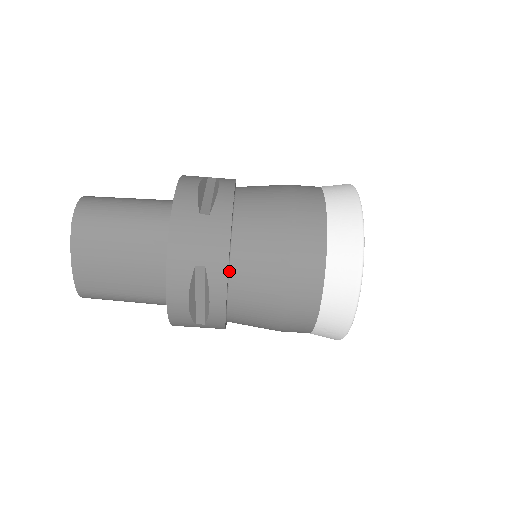
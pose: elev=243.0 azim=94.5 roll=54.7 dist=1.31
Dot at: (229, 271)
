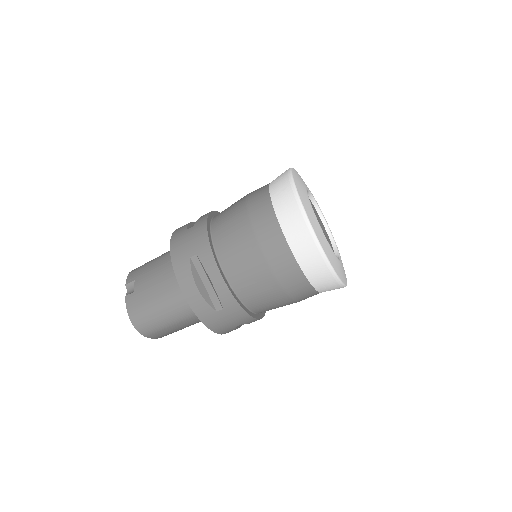
Dot at: (256, 313)
